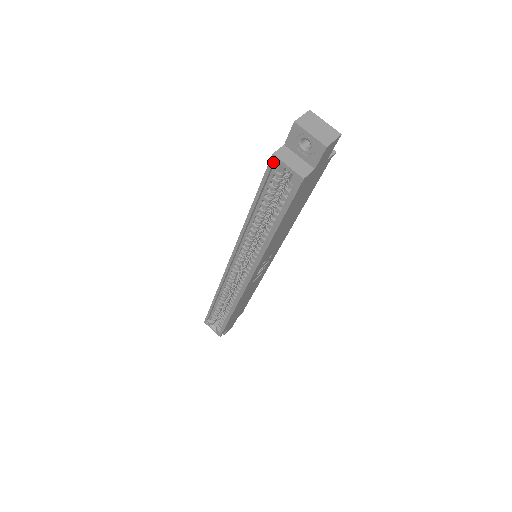
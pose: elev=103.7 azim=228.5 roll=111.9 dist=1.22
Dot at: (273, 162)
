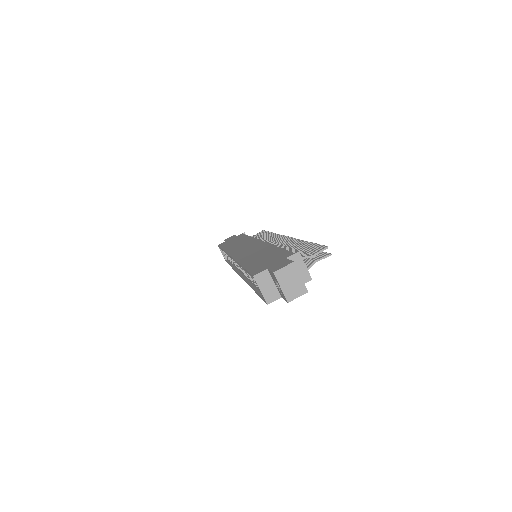
Dot at: occluded
